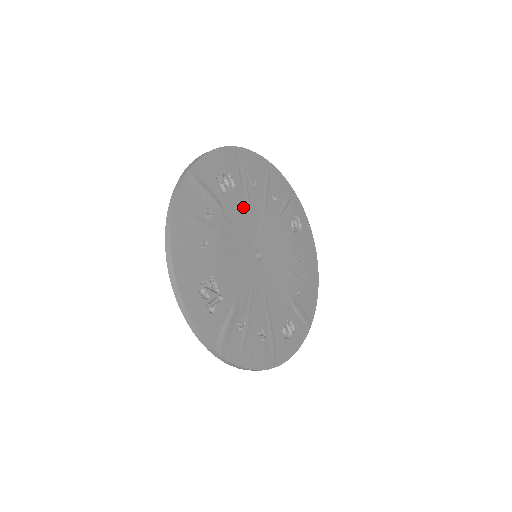
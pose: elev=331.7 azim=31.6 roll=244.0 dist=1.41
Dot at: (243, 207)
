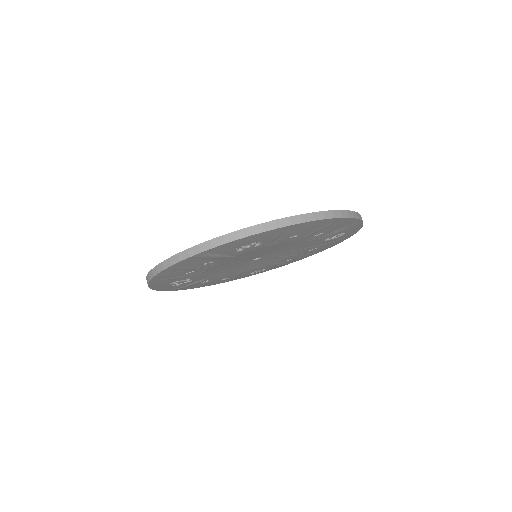
Dot at: (261, 249)
